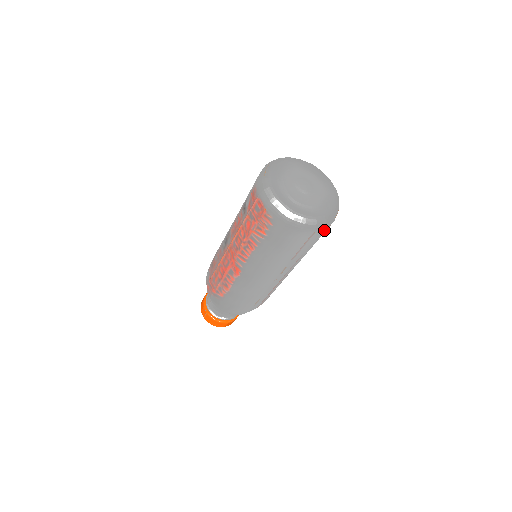
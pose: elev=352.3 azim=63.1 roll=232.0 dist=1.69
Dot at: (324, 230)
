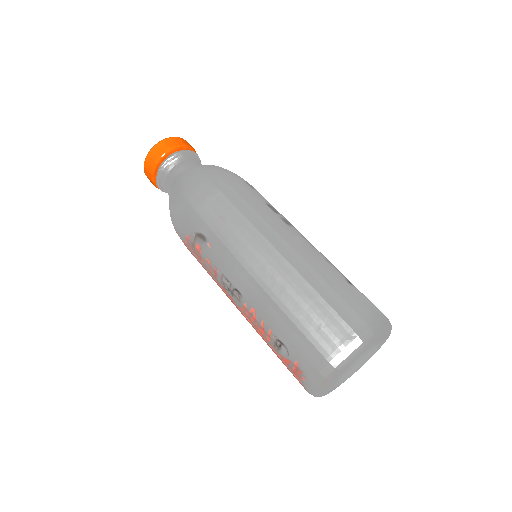
Dot at: occluded
